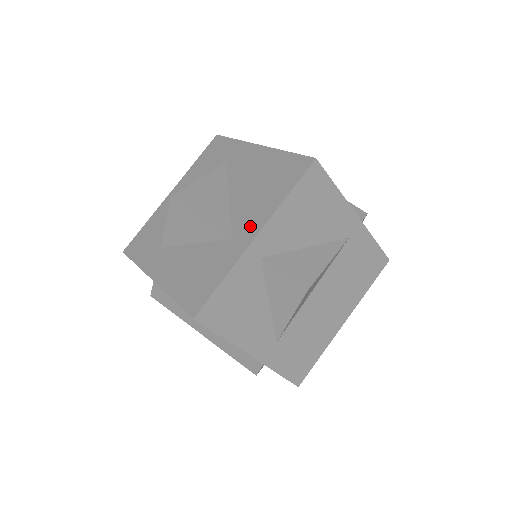
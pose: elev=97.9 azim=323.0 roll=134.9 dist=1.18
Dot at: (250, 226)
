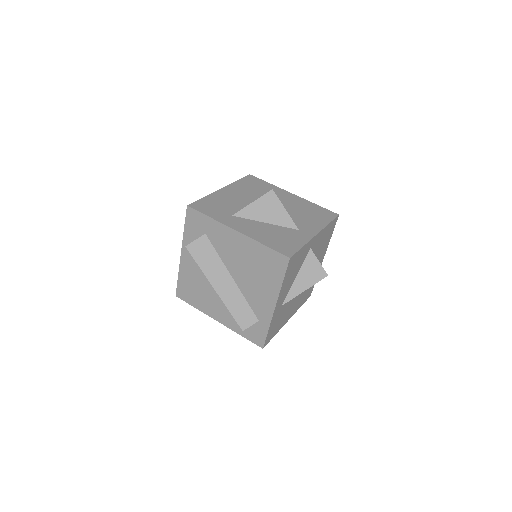
Dot at: (310, 228)
